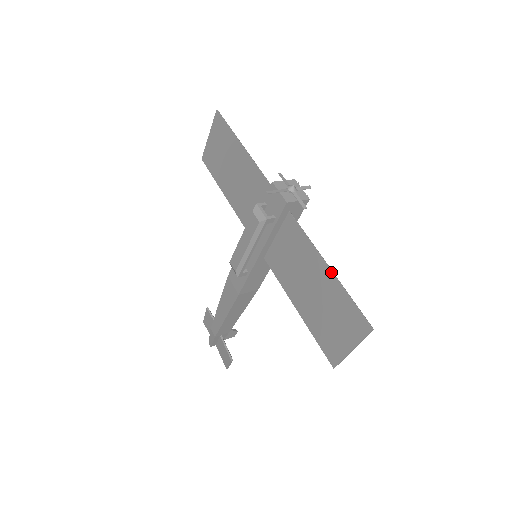
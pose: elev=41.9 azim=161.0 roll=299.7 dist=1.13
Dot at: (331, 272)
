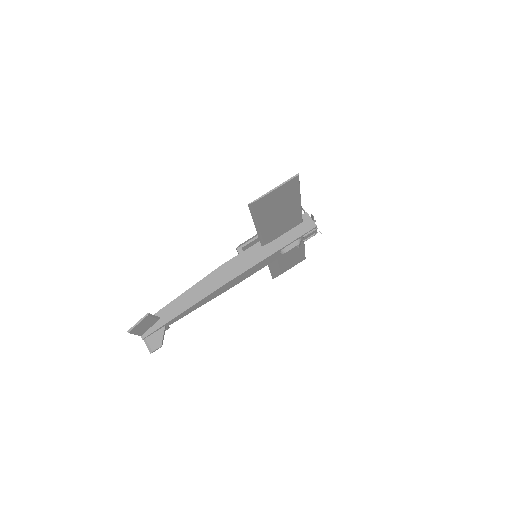
Dot at: (300, 197)
